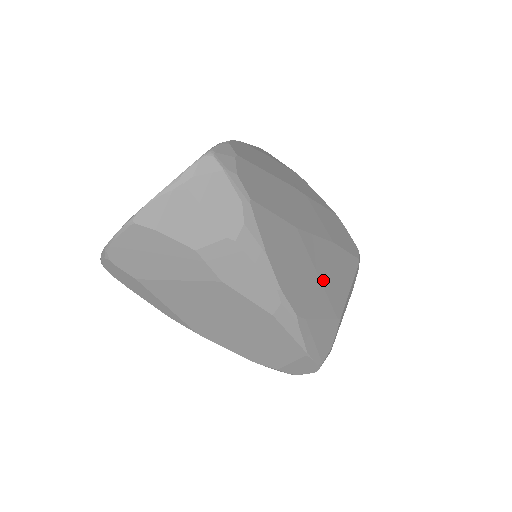
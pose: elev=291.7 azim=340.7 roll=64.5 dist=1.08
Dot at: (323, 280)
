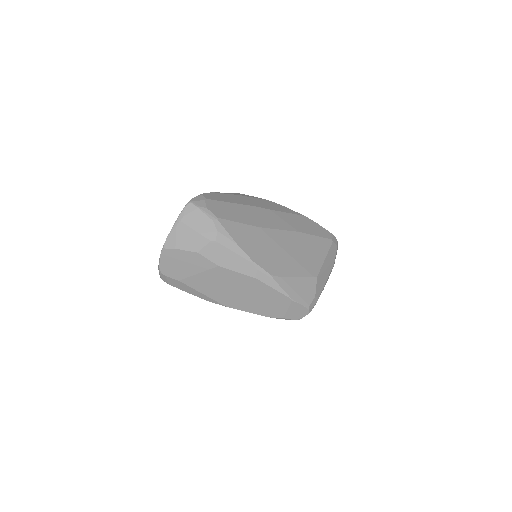
Dot at: (292, 254)
